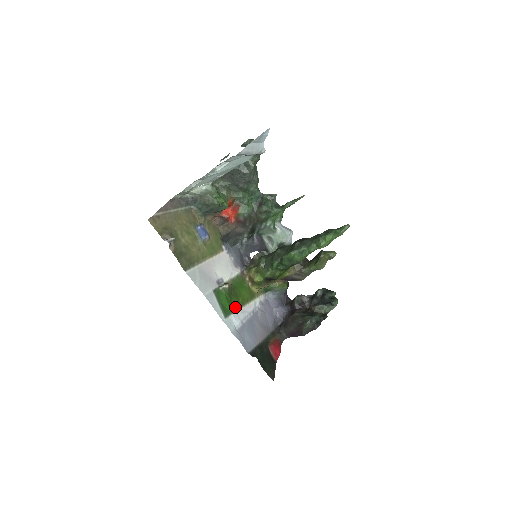
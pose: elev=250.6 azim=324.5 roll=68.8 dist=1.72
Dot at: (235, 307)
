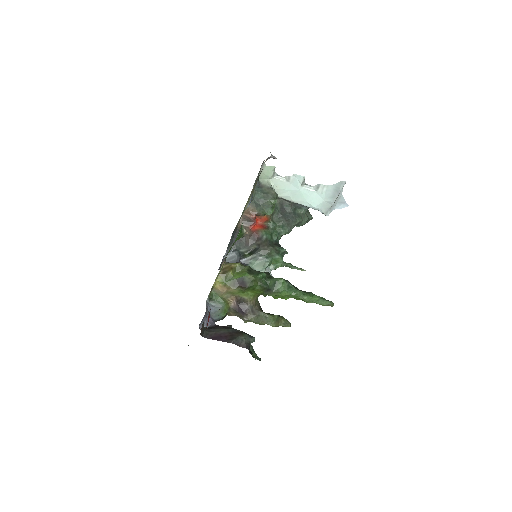
Dot at: occluded
